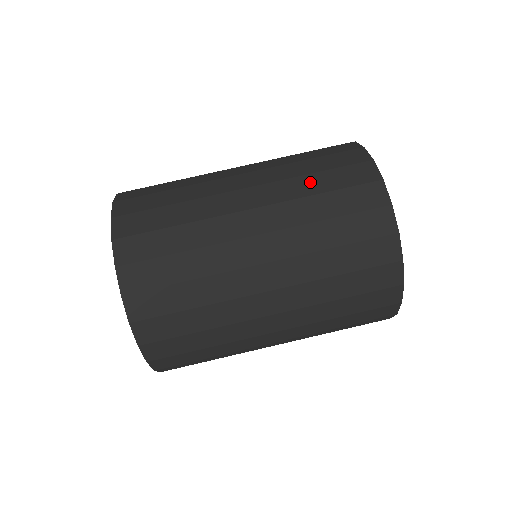
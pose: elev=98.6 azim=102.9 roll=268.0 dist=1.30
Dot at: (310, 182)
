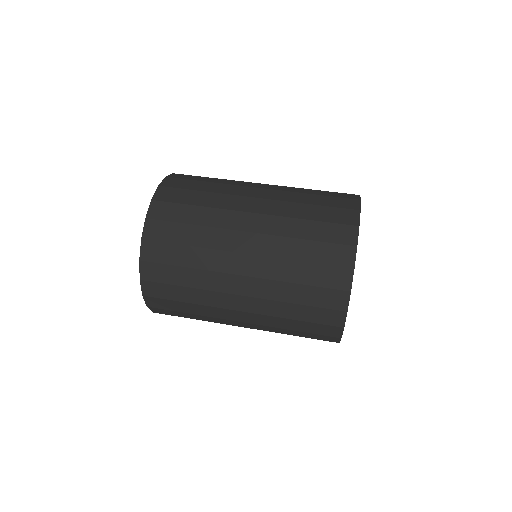
Dot at: (305, 209)
